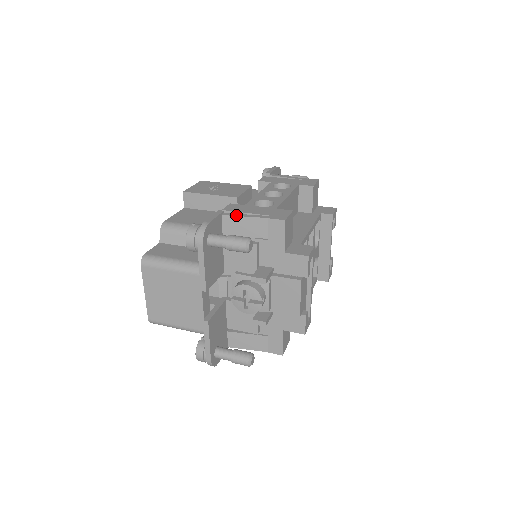
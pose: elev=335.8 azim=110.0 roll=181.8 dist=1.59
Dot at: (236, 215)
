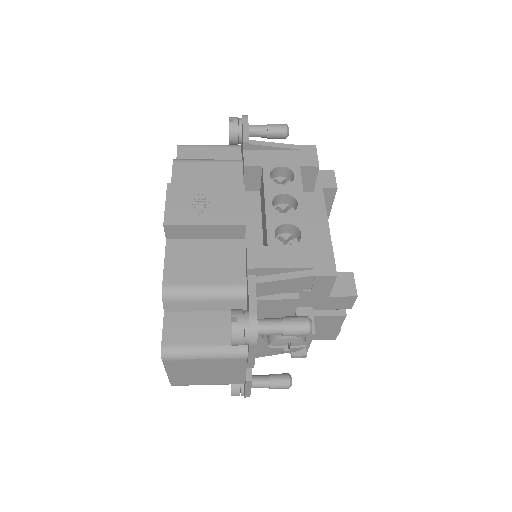
Dot at: (274, 279)
